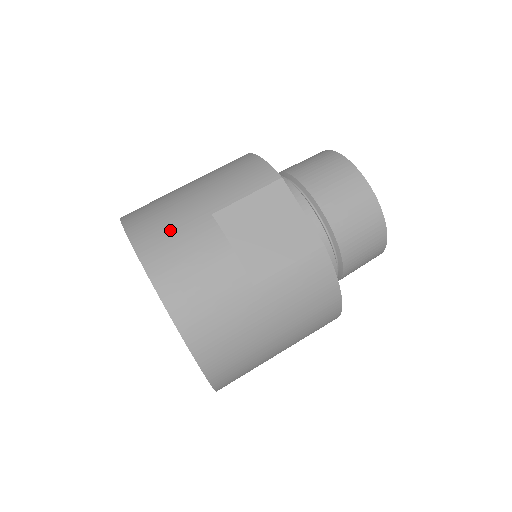
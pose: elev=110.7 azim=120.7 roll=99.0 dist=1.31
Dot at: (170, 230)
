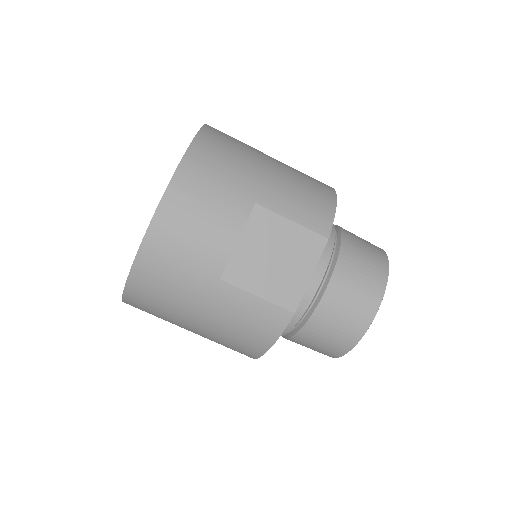
Dot at: (218, 178)
